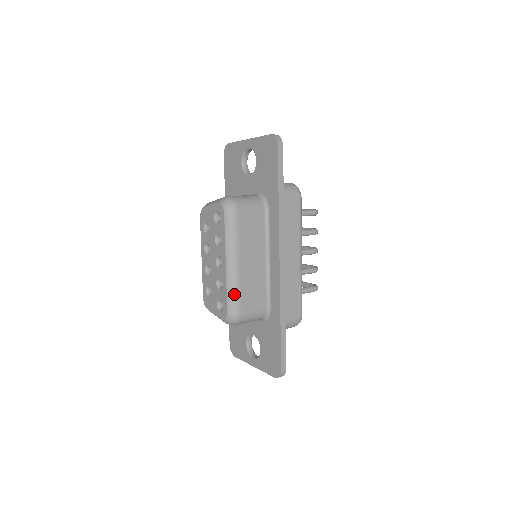
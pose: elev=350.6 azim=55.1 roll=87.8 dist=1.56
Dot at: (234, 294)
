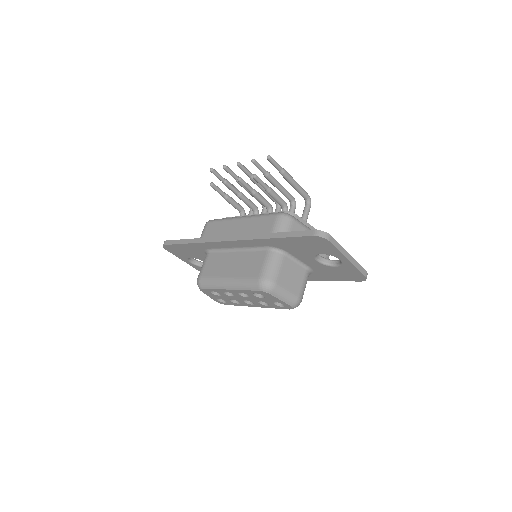
Dot at: occluded
